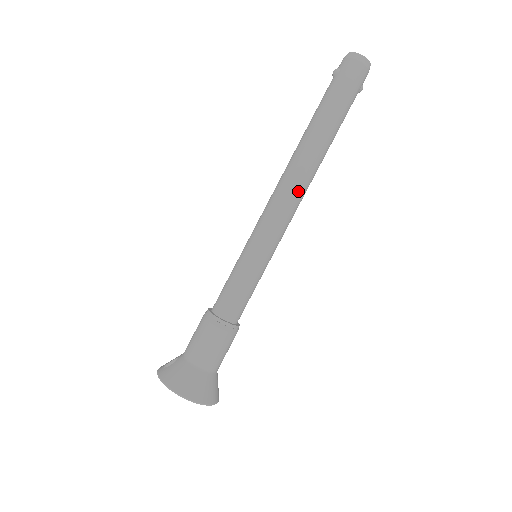
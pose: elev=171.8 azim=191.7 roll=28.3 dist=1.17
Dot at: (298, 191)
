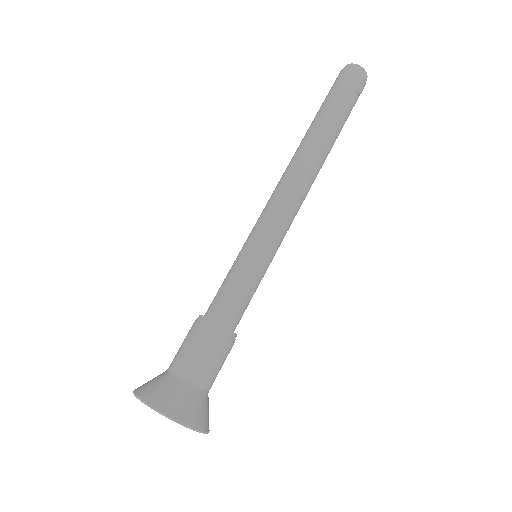
Dot at: (290, 179)
